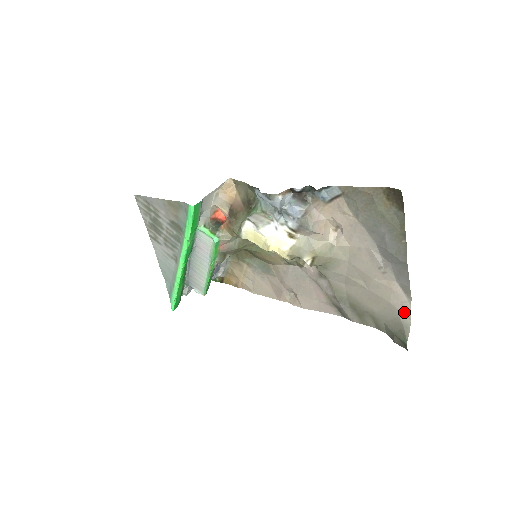
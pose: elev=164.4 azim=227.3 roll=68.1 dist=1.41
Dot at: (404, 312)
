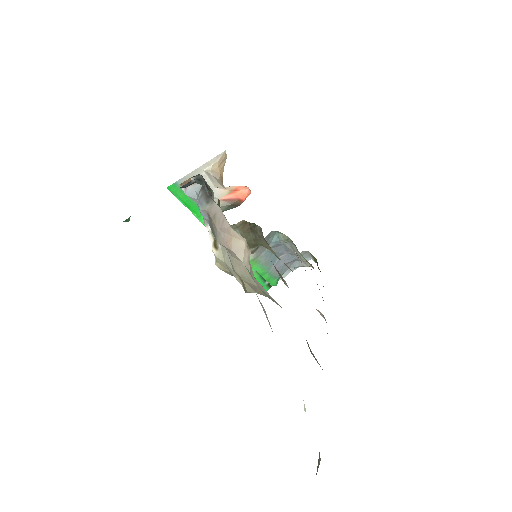
Dot at: occluded
